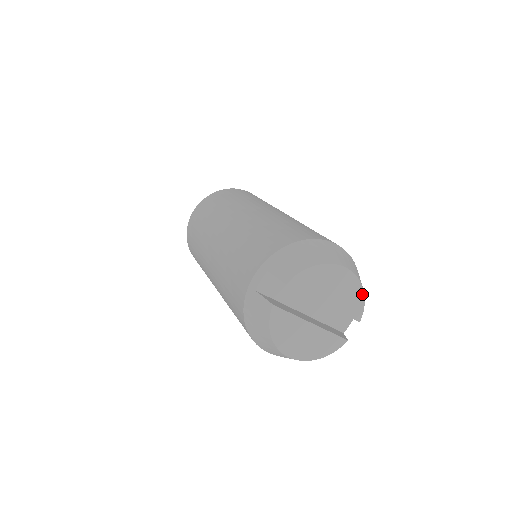
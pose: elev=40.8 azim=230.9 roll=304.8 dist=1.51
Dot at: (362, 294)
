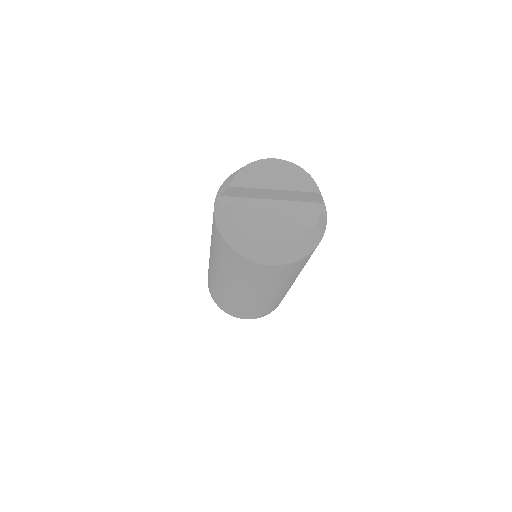
Dot at: (304, 172)
